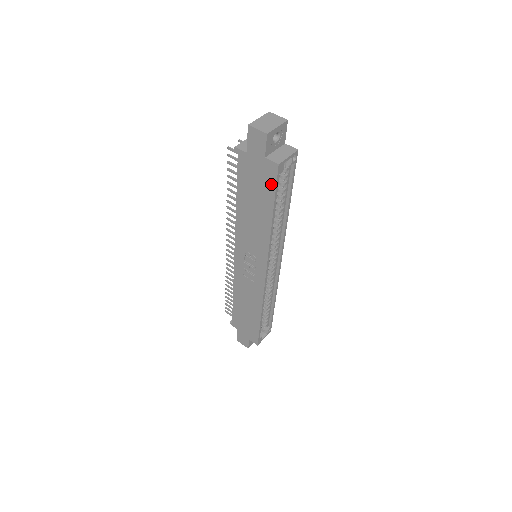
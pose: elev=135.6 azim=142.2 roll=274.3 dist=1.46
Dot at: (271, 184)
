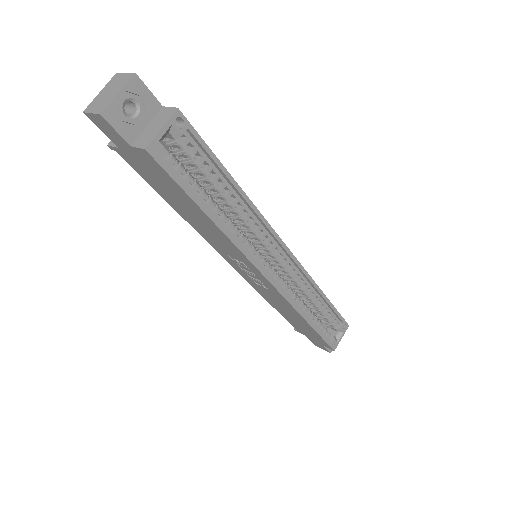
Dot at: (167, 177)
